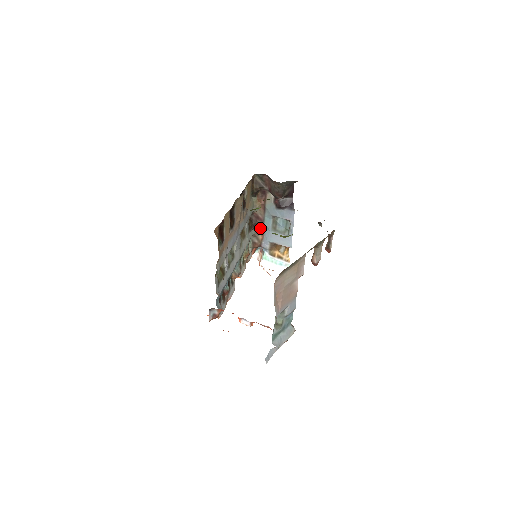
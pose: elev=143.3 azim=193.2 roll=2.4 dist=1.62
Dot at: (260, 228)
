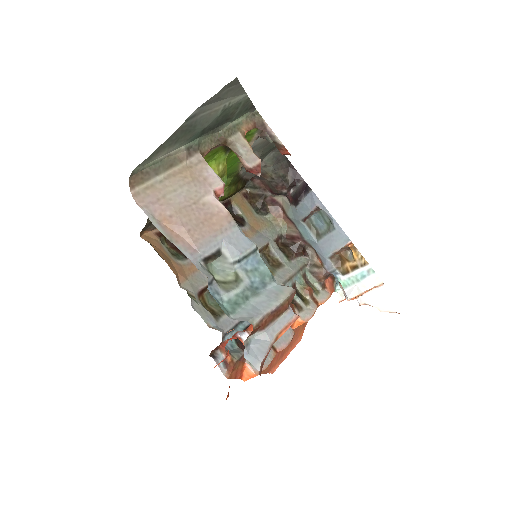
Dot at: (310, 251)
